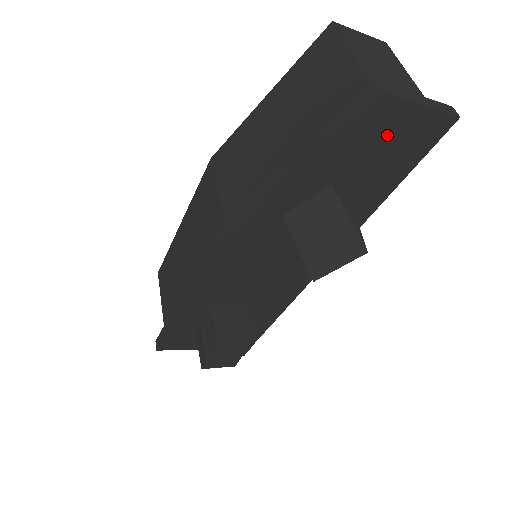
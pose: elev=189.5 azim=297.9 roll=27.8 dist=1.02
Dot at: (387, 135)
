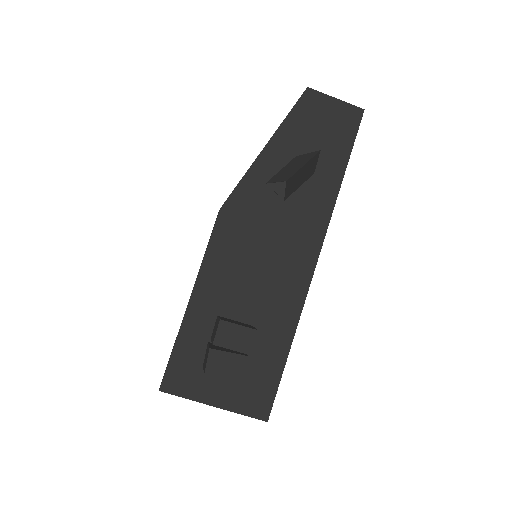
Dot at: (321, 118)
